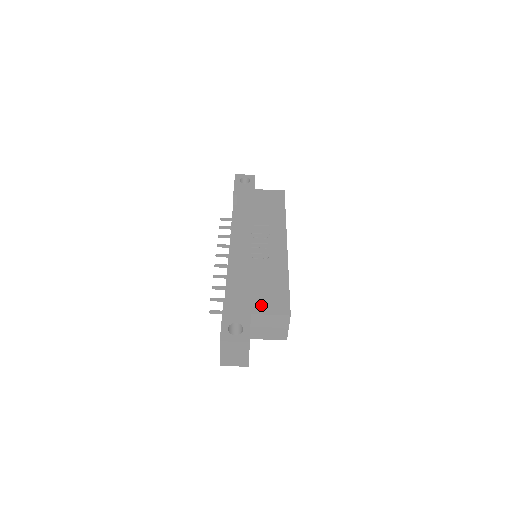
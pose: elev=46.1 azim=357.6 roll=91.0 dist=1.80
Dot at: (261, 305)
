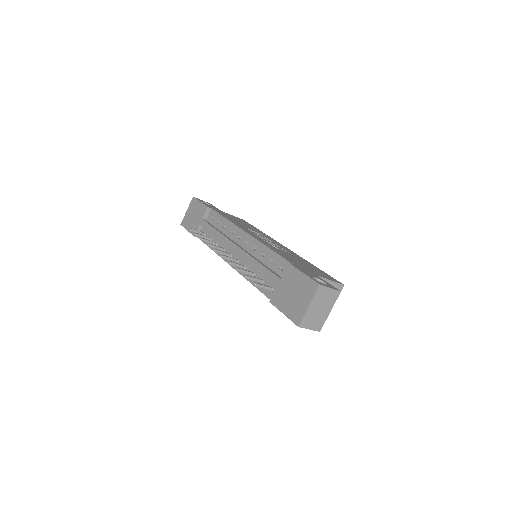
Dot at: (318, 273)
